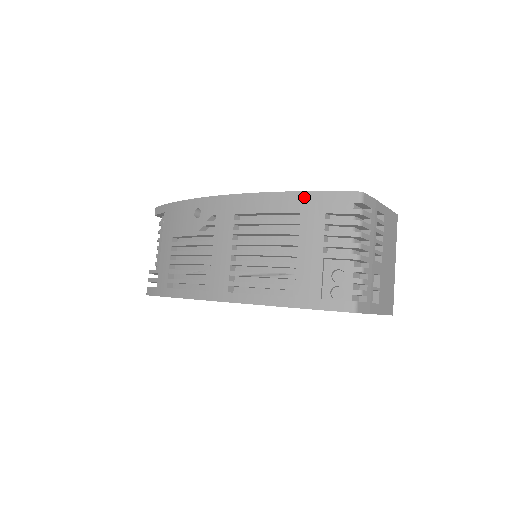
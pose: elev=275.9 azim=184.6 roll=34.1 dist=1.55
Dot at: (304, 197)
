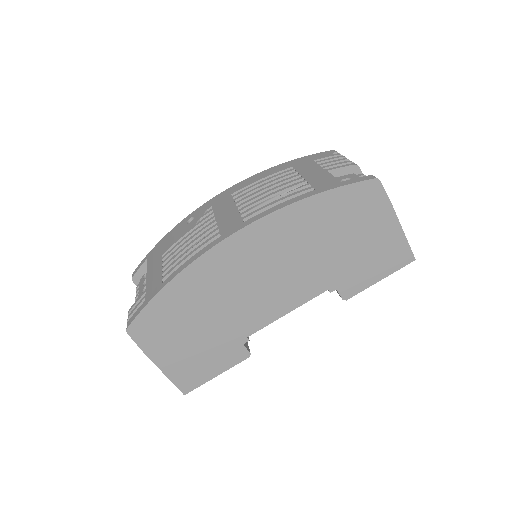
Dot at: (291, 162)
